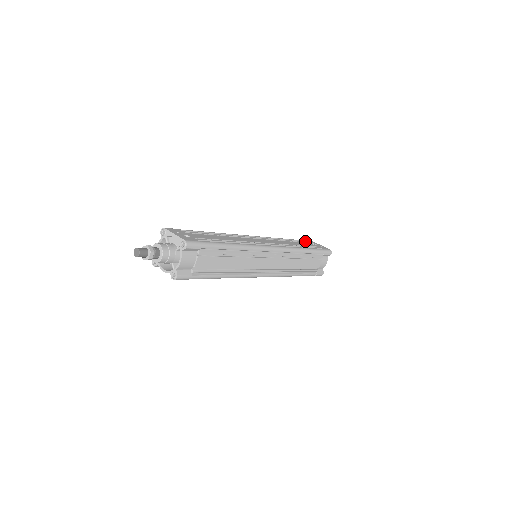
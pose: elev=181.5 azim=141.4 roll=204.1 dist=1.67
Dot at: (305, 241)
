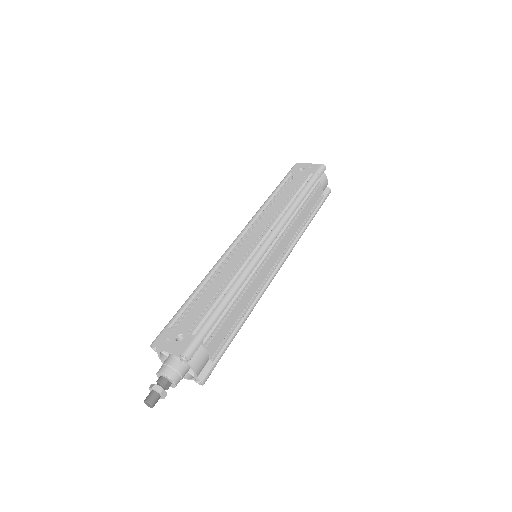
Dot at: (290, 174)
